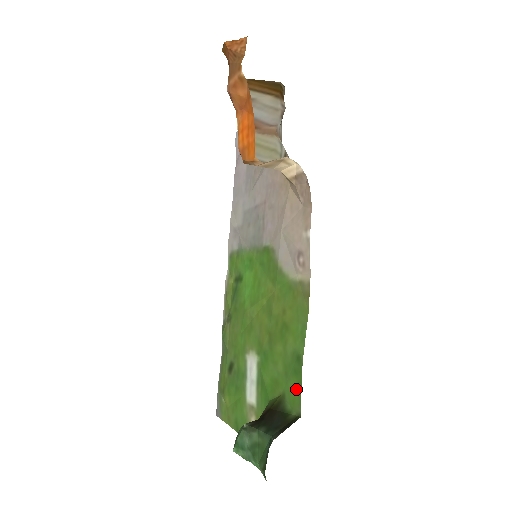
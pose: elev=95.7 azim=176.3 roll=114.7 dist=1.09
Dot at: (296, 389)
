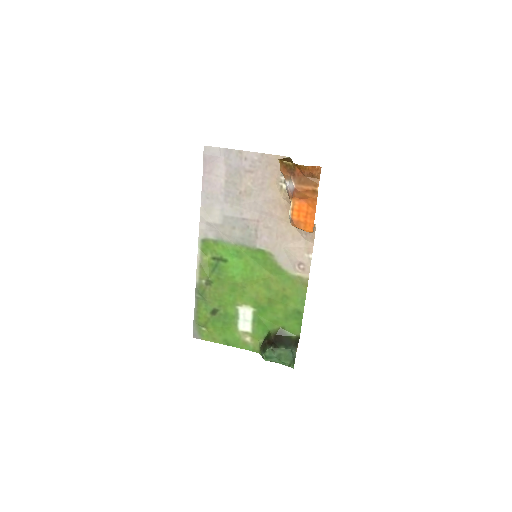
Dot at: (297, 326)
